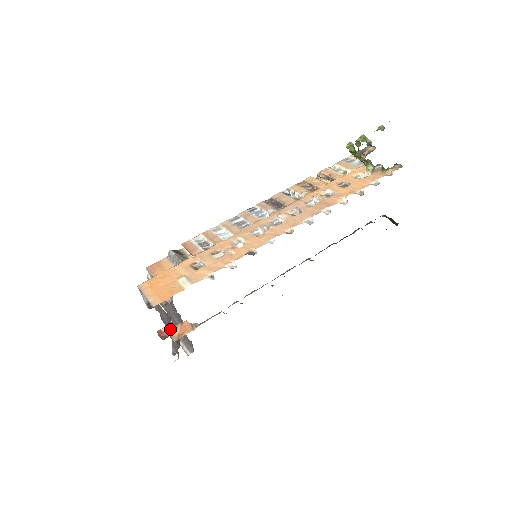
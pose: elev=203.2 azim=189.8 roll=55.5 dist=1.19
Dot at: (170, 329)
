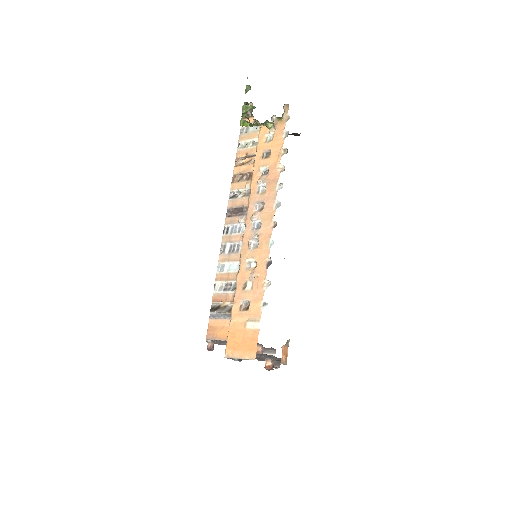
Dot at: (271, 359)
